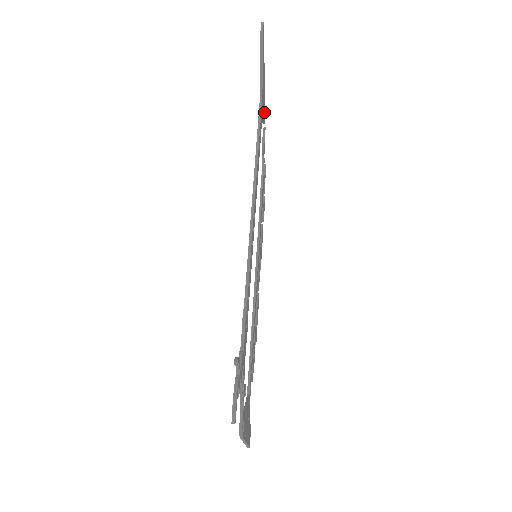
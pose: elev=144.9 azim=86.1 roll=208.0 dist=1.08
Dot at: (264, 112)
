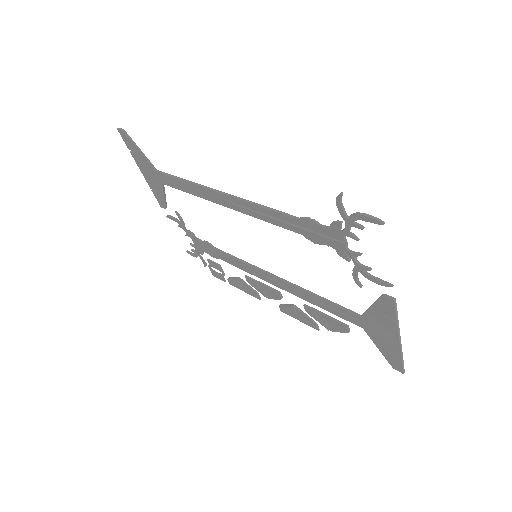
Dot at: (161, 196)
